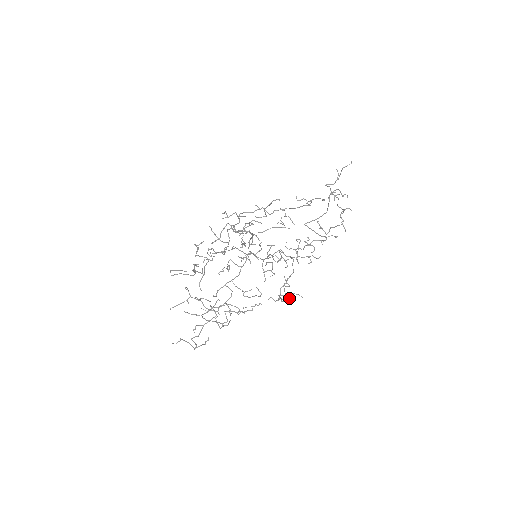
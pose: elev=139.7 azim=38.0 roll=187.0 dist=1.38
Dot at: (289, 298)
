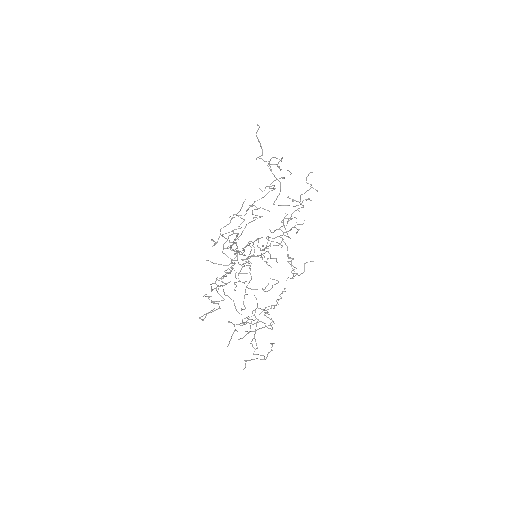
Dot at: (304, 269)
